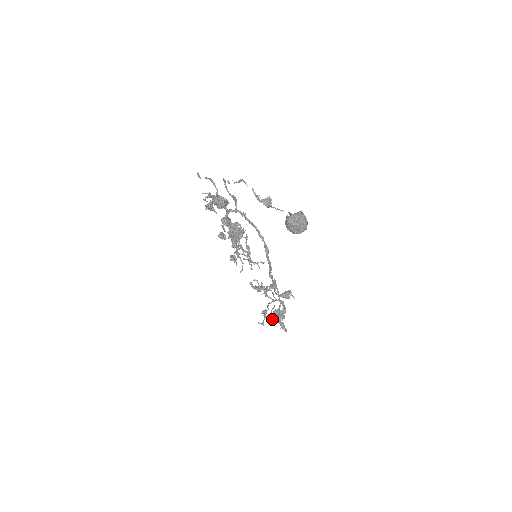
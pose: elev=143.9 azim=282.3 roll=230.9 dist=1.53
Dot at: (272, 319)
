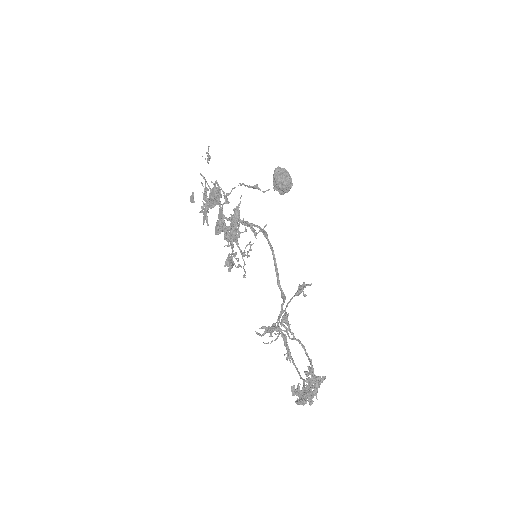
Dot at: (300, 390)
